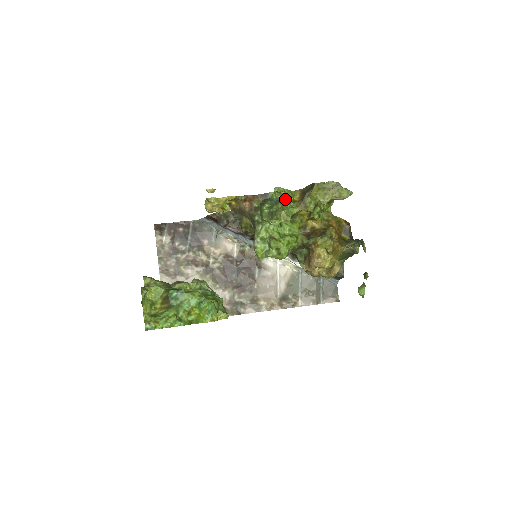
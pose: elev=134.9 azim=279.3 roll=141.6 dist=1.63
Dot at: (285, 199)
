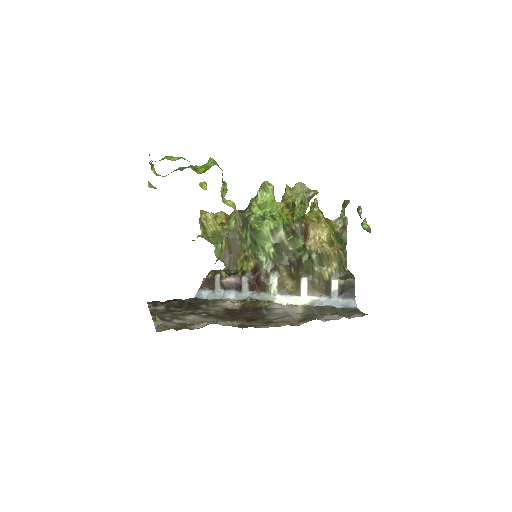
Dot at: occluded
